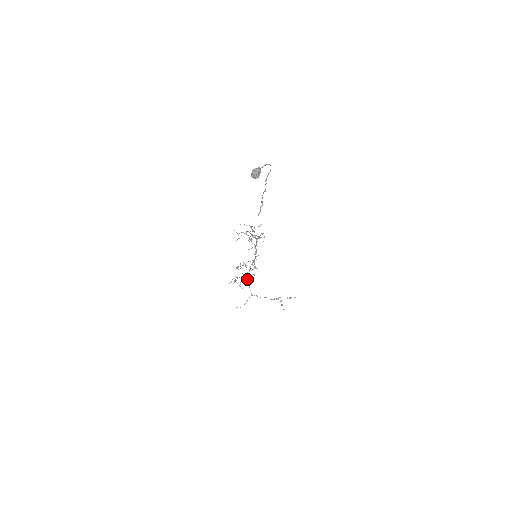
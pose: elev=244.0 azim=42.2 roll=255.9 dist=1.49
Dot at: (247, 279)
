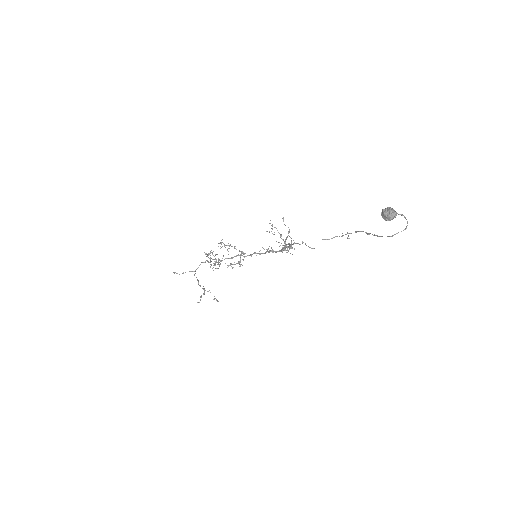
Dot at: occluded
